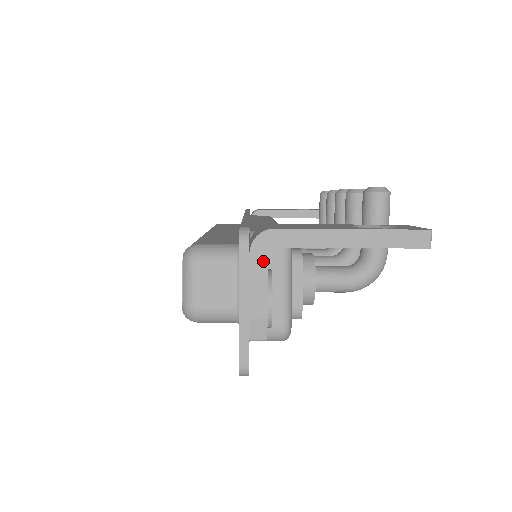
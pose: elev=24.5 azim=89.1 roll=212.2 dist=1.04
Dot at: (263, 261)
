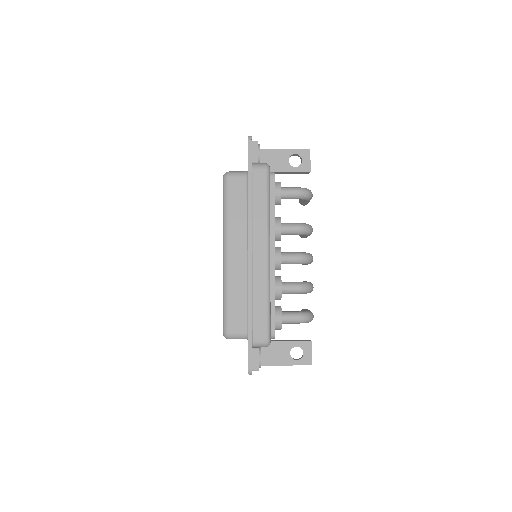
Dot at: occluded
